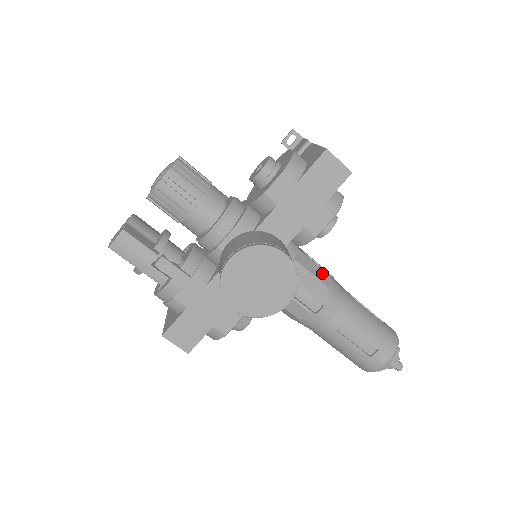
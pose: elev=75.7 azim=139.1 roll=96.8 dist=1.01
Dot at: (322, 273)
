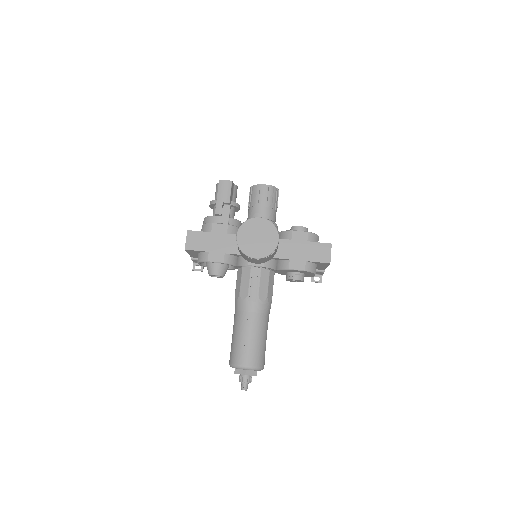
Dot at: (271, 293)
